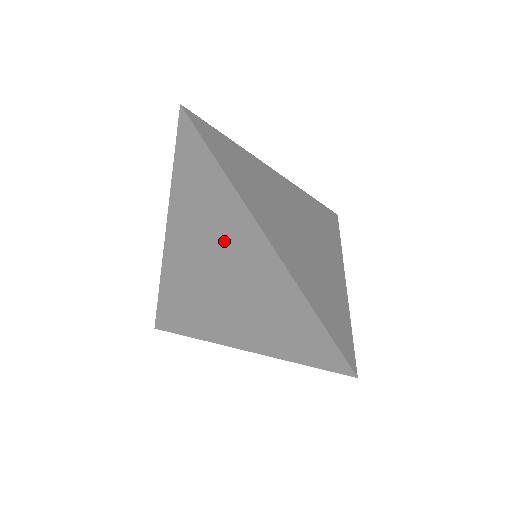
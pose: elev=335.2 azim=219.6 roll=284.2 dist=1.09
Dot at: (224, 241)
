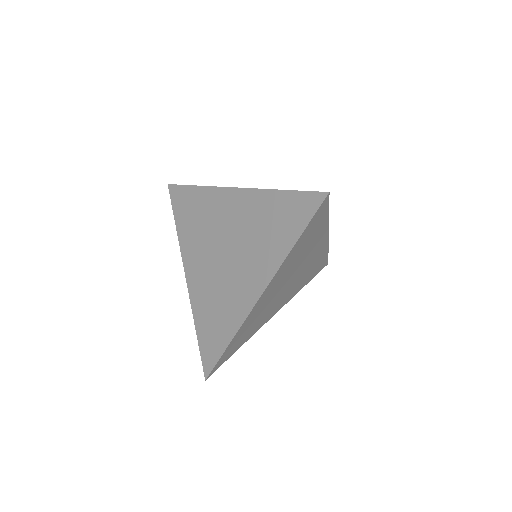
Dot at: (217, 224)
